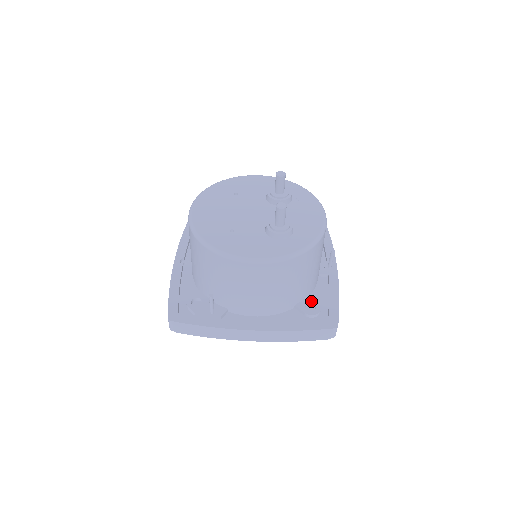
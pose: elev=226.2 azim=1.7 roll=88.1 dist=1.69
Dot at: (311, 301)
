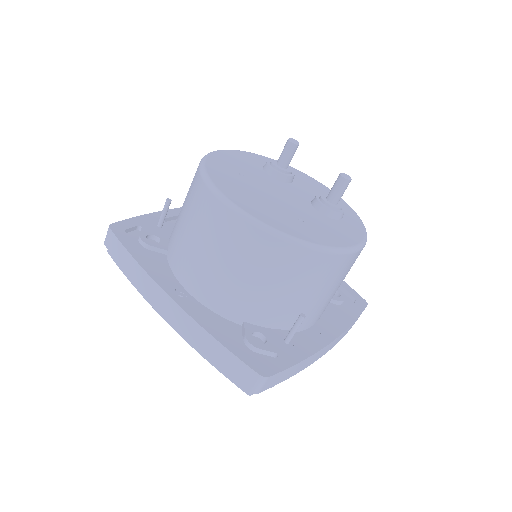
Dot at: occluded
